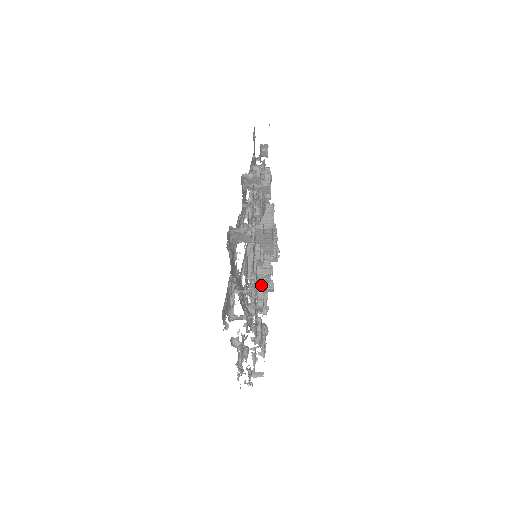
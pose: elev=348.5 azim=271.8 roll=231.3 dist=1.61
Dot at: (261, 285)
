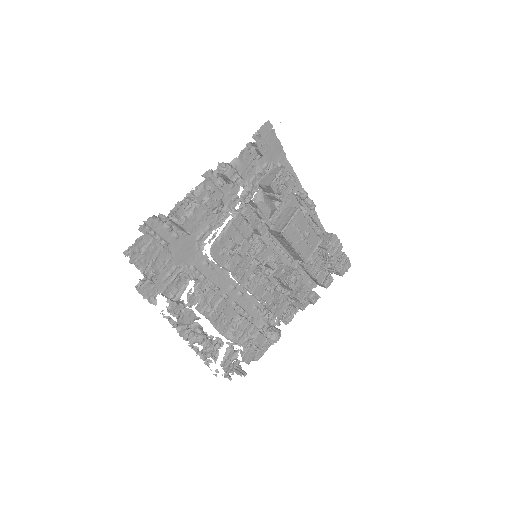
Dot at: (295, 292)
